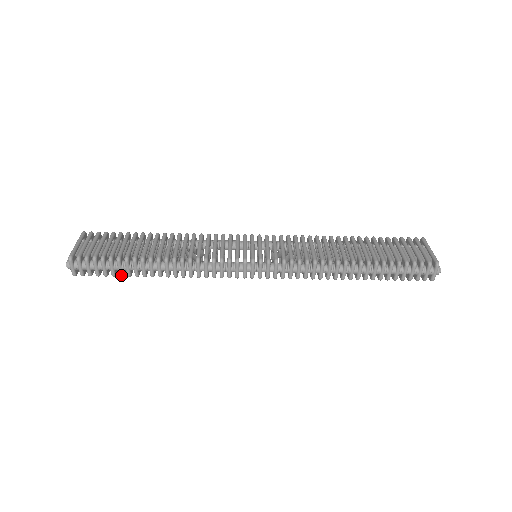
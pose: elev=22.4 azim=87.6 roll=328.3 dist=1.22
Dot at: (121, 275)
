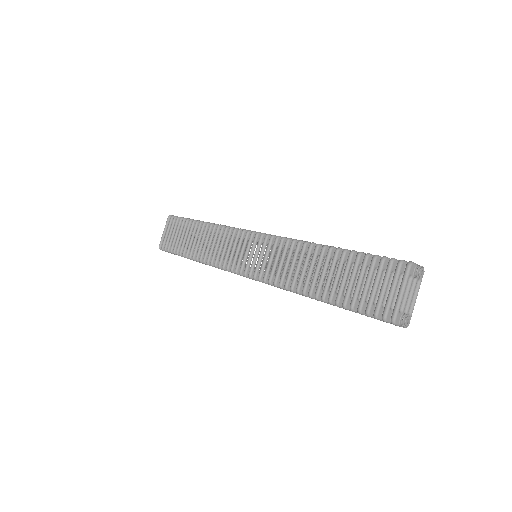
Dot at: occluded
